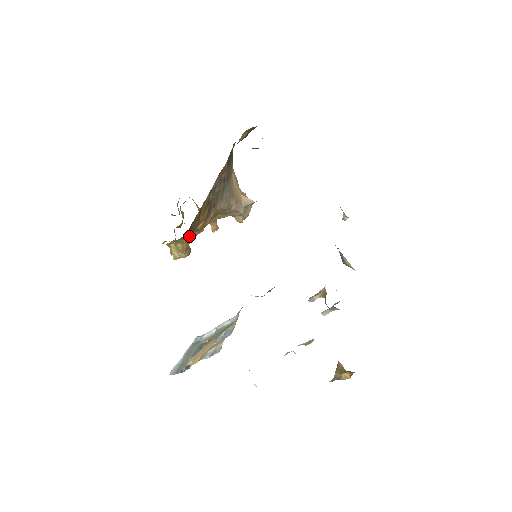
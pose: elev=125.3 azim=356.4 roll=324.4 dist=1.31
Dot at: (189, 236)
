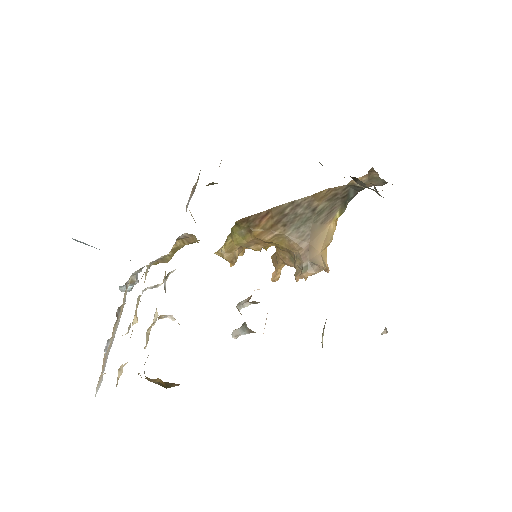
Dot at: (242, 234)
